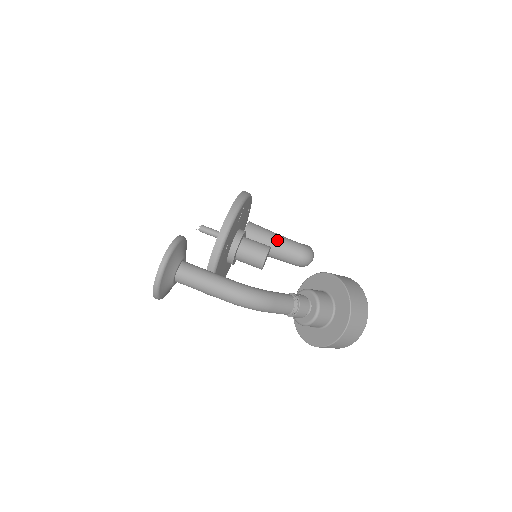
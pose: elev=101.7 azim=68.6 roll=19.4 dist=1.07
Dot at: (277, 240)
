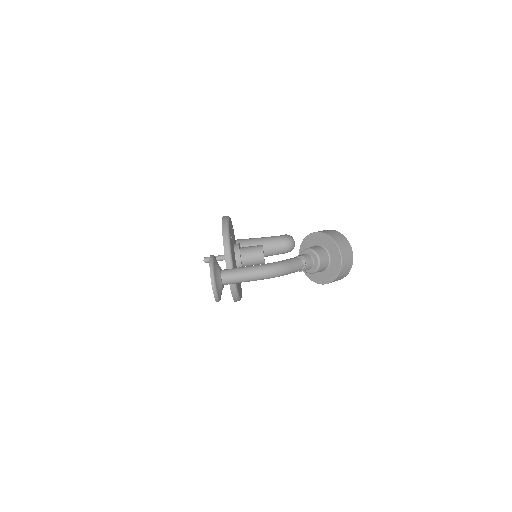
Dot at: (262, 242)
